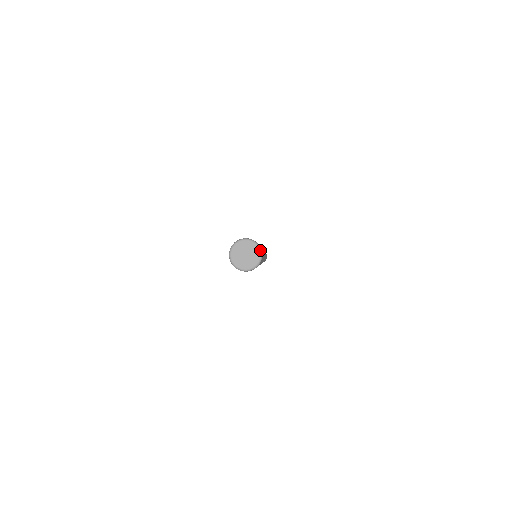
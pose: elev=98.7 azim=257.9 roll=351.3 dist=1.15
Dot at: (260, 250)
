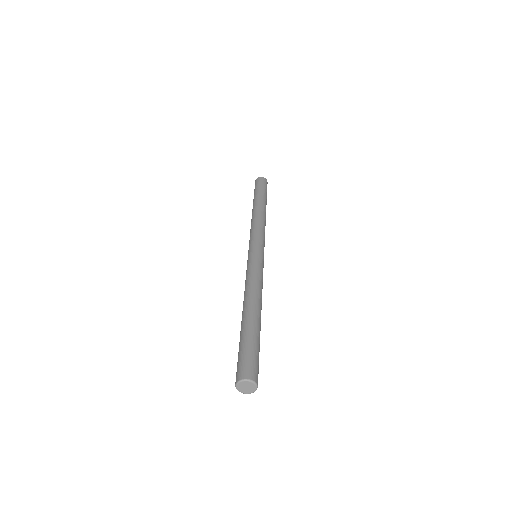
Dot at: (257, 387)
